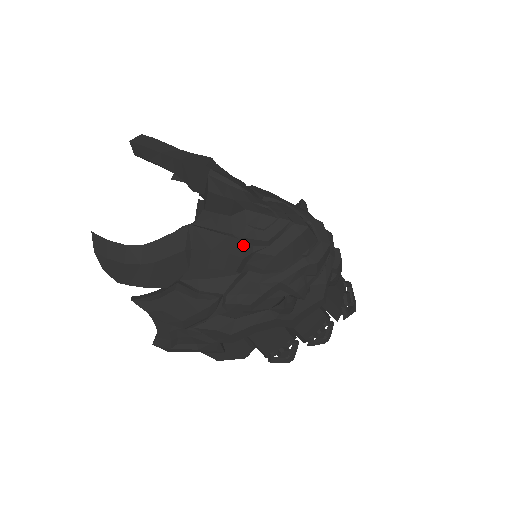
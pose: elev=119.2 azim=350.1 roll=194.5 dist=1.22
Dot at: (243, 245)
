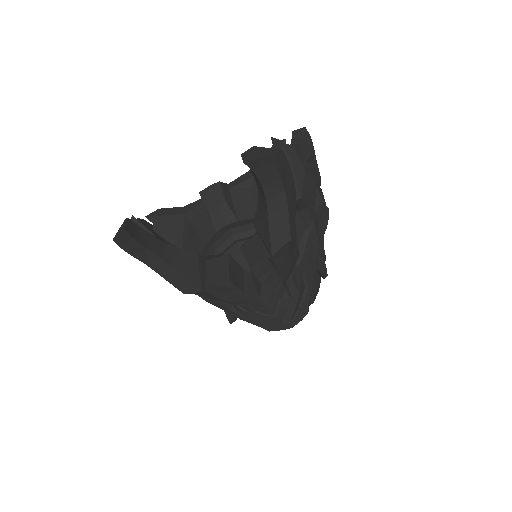
Dot at: occluded
